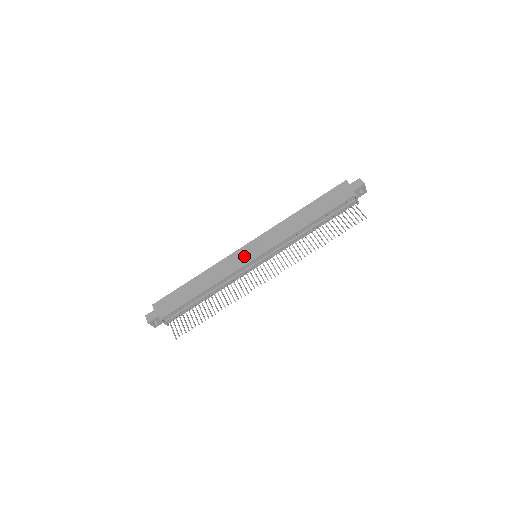
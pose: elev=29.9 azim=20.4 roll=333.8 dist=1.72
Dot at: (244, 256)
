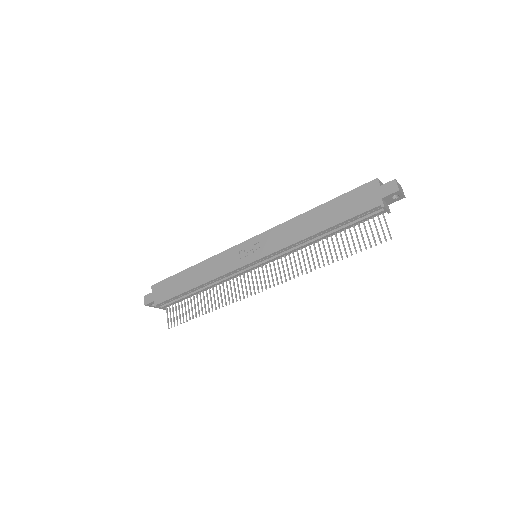
Dot at: (241, 256)
